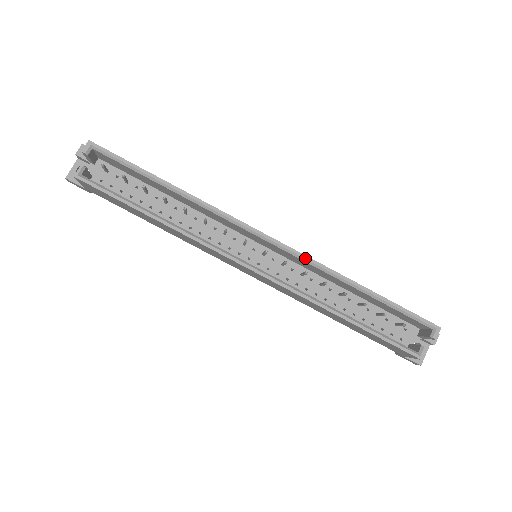
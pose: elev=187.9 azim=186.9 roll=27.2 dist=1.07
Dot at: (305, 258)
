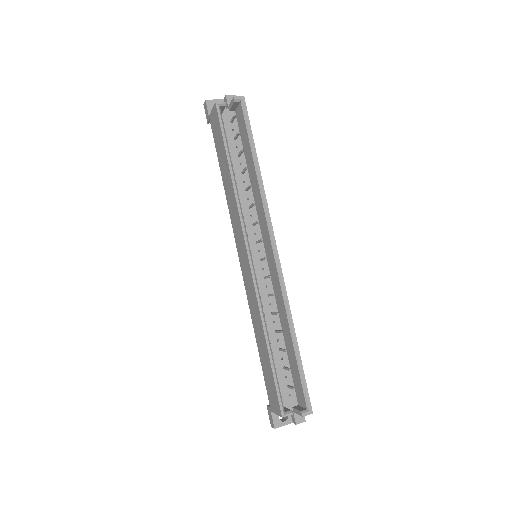
Dot at: (283, 285)
